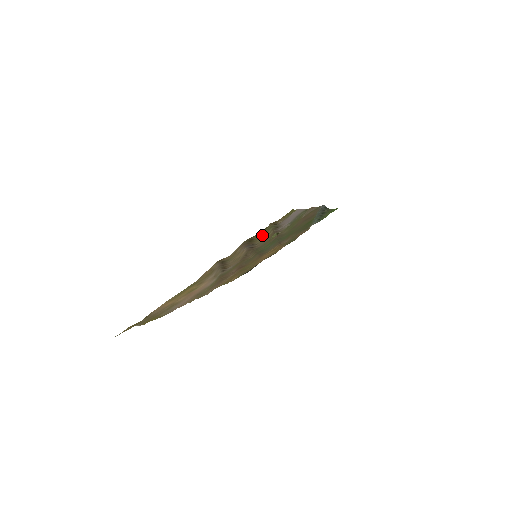
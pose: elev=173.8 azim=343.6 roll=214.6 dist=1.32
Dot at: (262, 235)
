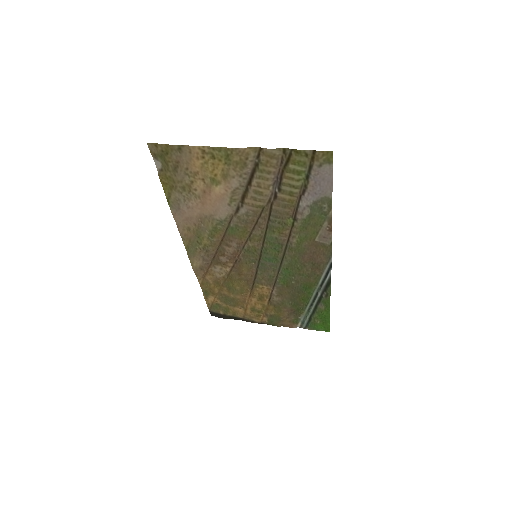
Dot at: (296, 167)
